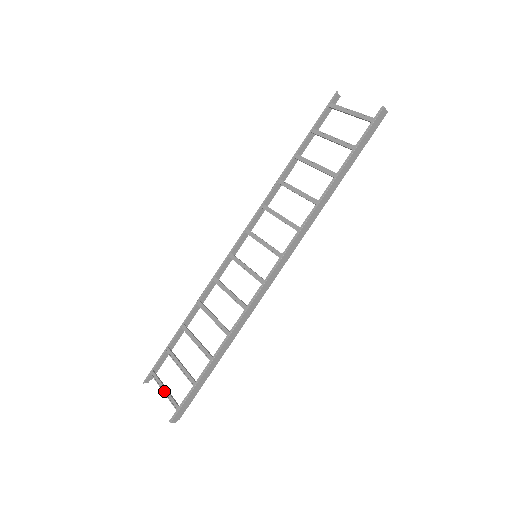
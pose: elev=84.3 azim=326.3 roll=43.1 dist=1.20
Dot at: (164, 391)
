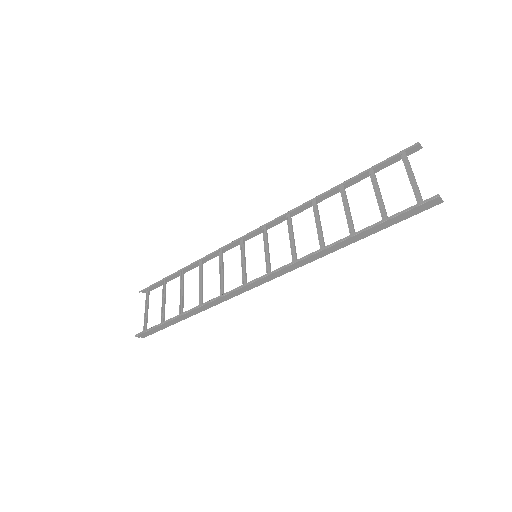
Dot at: (146, 310)
